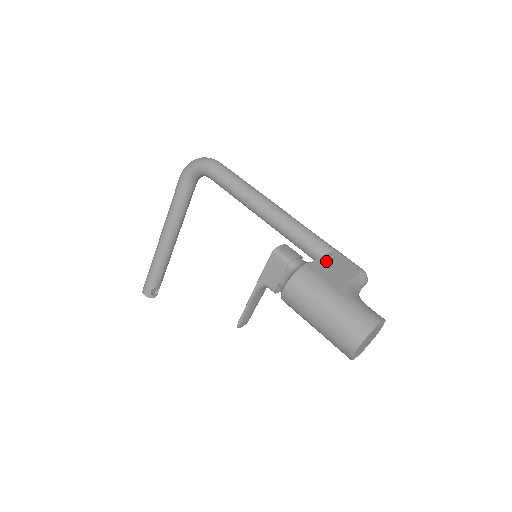
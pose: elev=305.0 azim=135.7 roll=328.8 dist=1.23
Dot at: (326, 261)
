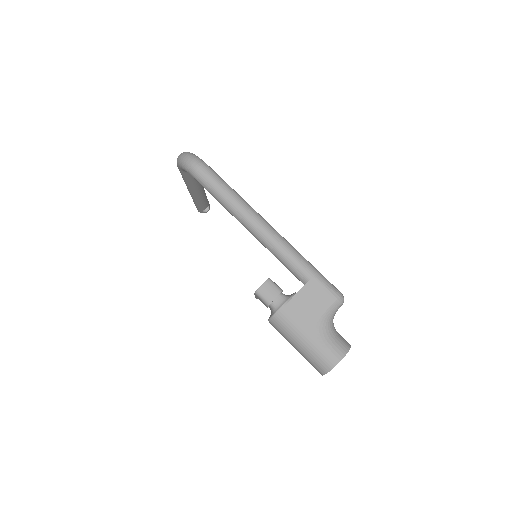
Dot at: (301, 298)
